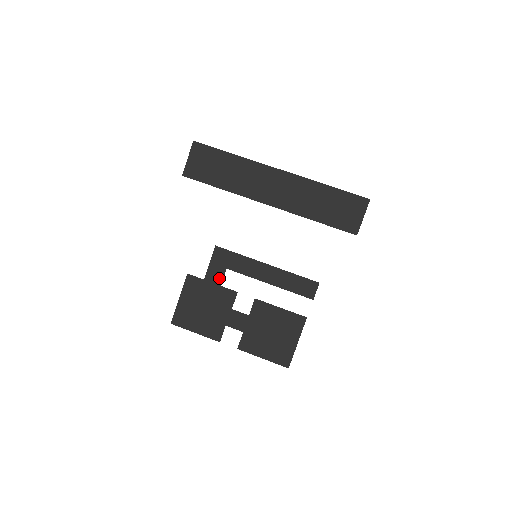
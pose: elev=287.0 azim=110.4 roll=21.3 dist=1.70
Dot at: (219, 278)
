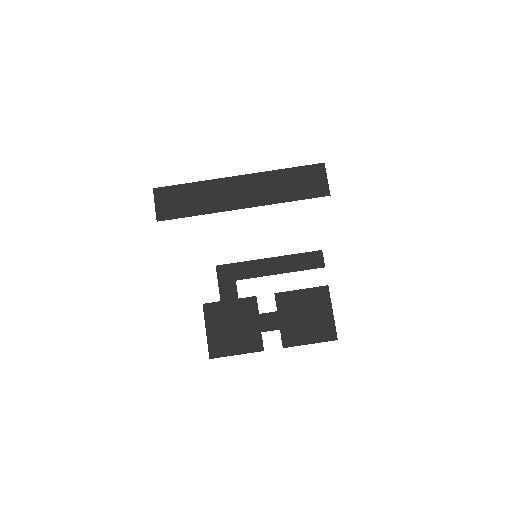
Dot at: (233, 292)
